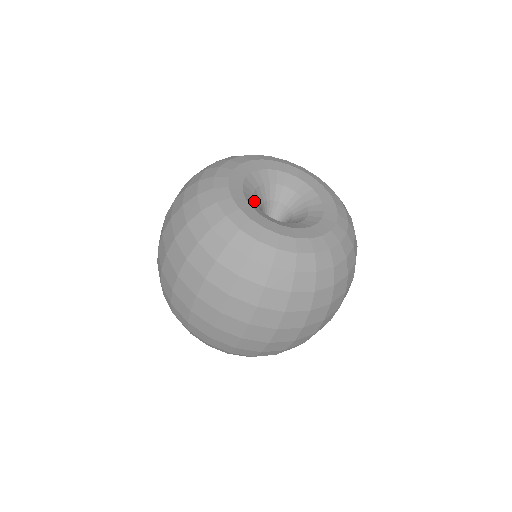
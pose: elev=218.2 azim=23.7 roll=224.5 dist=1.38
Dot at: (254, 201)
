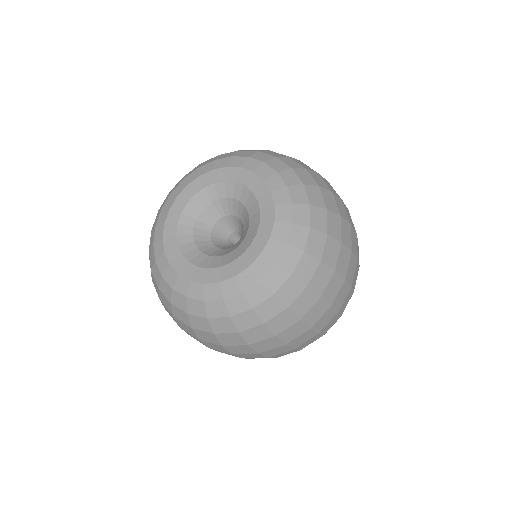
Dot at: (192, 232)
